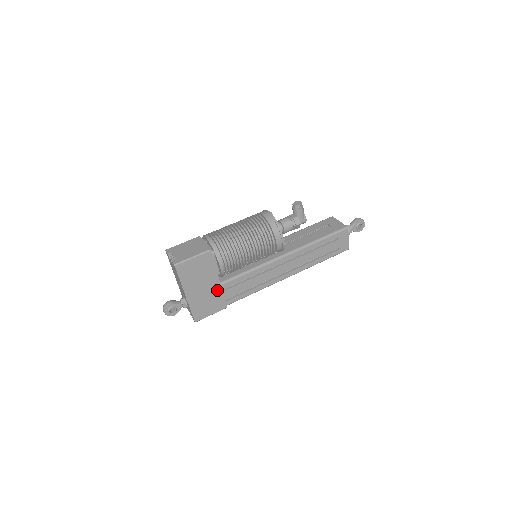
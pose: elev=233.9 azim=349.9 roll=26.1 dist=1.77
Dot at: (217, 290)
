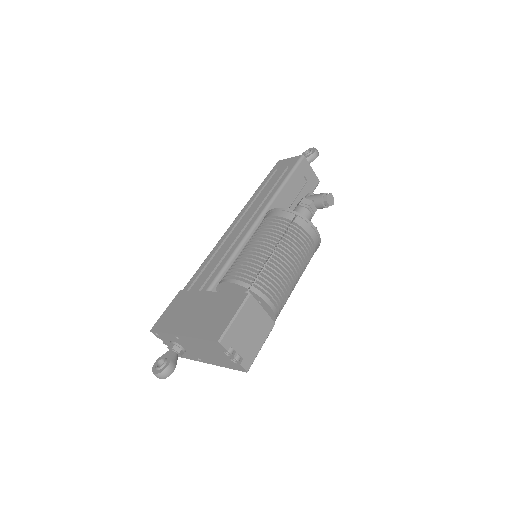
Dot at: occluded
